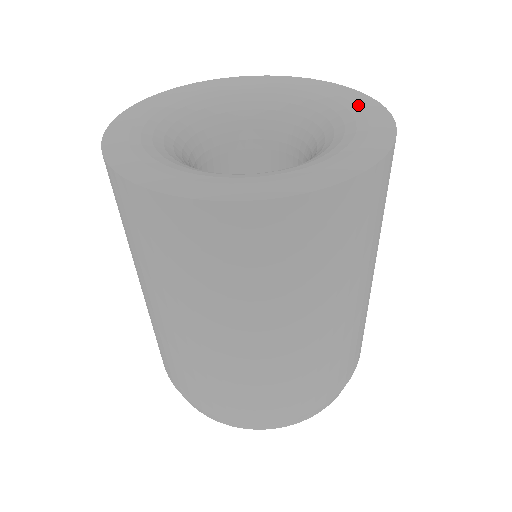
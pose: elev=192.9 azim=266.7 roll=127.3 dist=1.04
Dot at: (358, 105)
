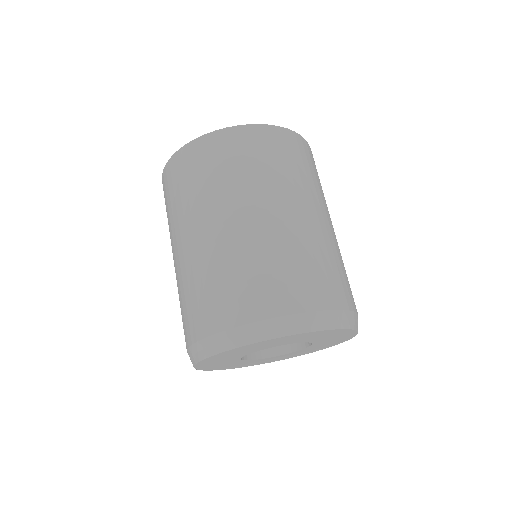
Dot at: occluded
